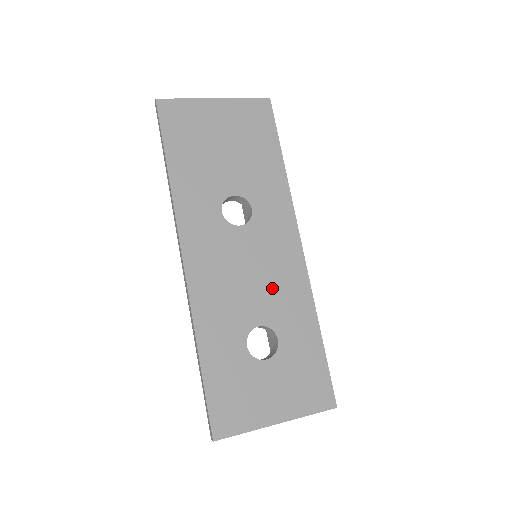
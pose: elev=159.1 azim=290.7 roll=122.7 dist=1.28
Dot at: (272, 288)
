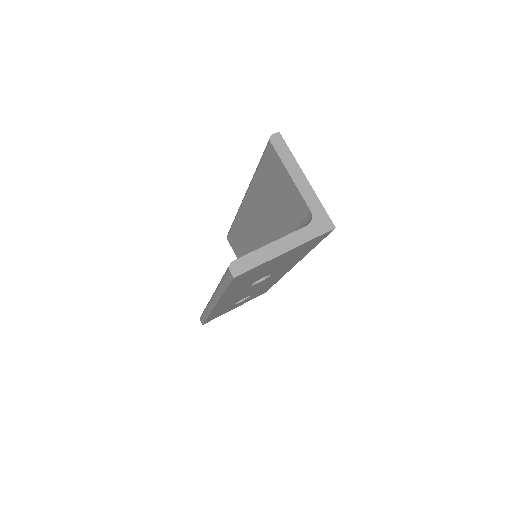
Dot at: occluded
